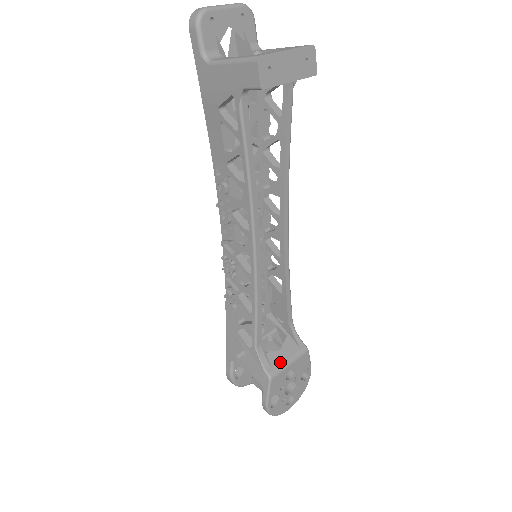
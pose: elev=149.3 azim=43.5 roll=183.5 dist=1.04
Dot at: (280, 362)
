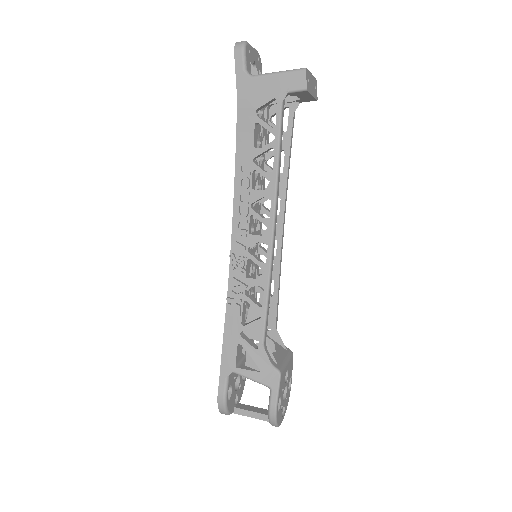
Dot at: (281, 361)
